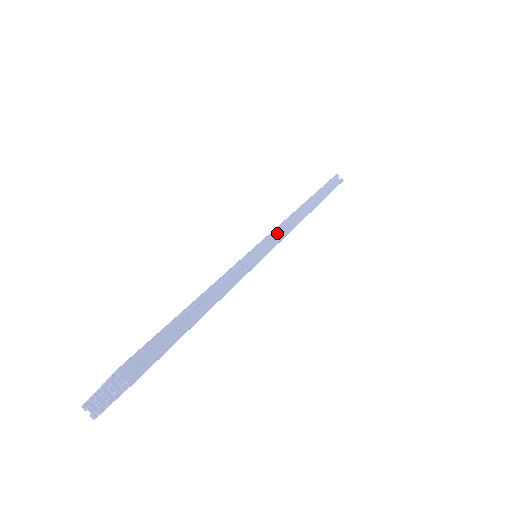
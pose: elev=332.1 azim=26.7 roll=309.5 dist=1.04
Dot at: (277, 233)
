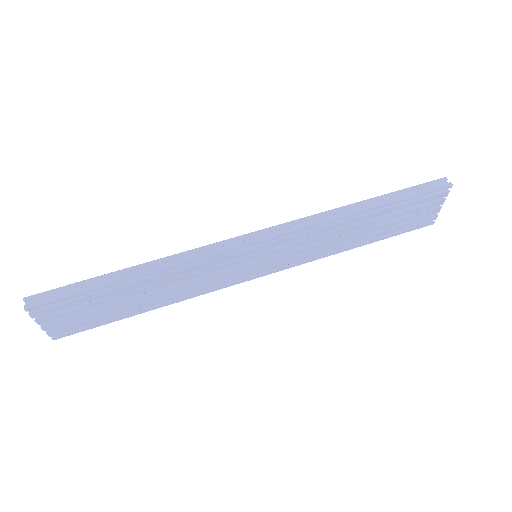
Dot at: (268, 233)
